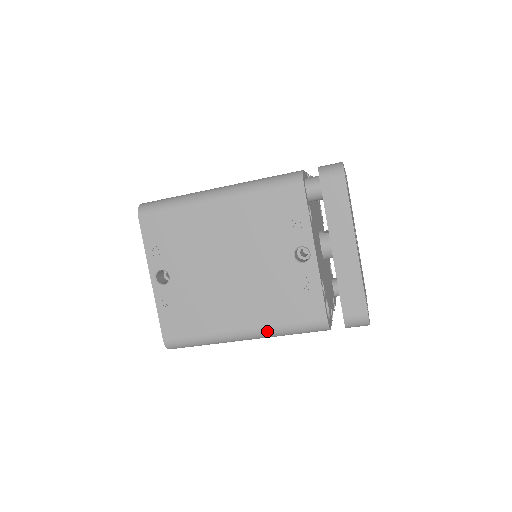
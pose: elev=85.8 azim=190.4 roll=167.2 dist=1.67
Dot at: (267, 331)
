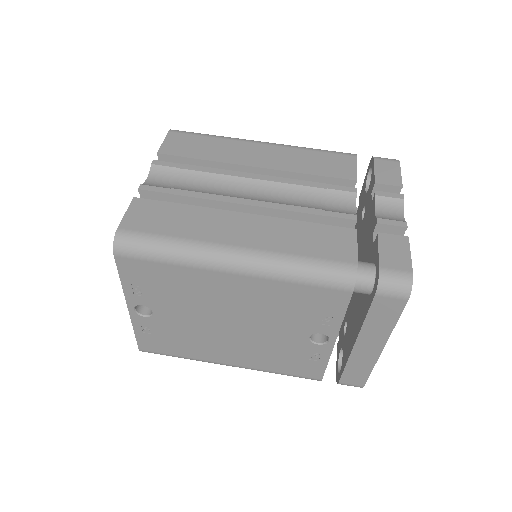
Dot at: occluded
